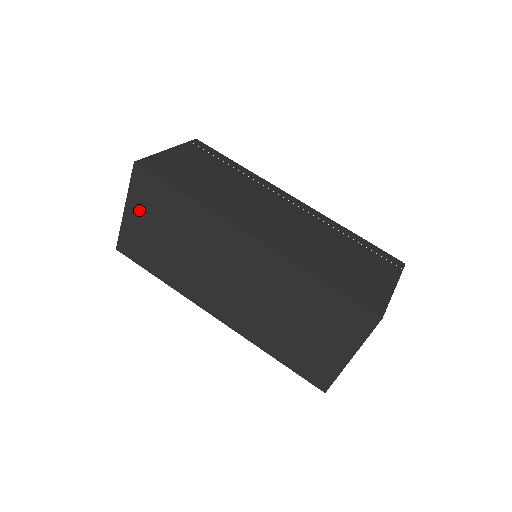
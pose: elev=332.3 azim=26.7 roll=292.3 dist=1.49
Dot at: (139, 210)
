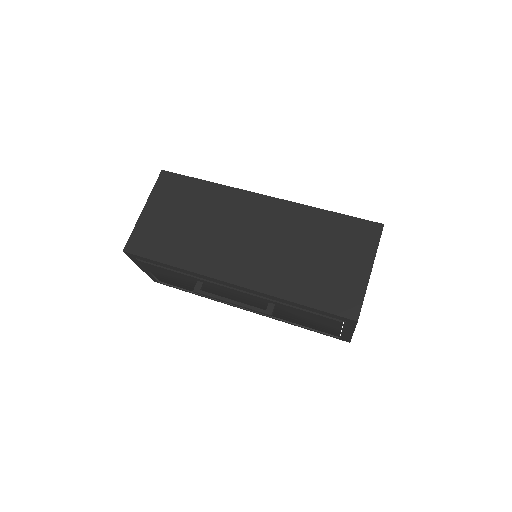
Dot at: (159, 206)
